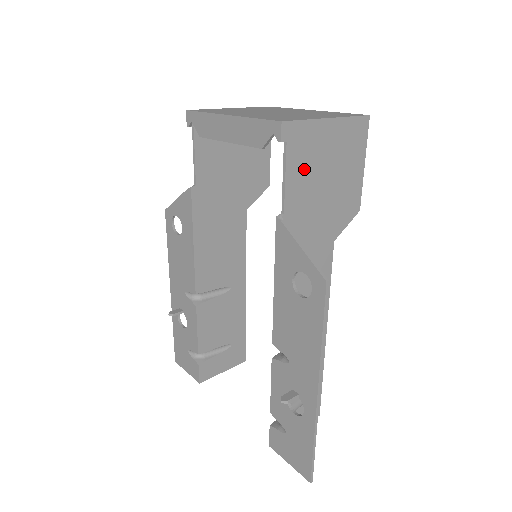
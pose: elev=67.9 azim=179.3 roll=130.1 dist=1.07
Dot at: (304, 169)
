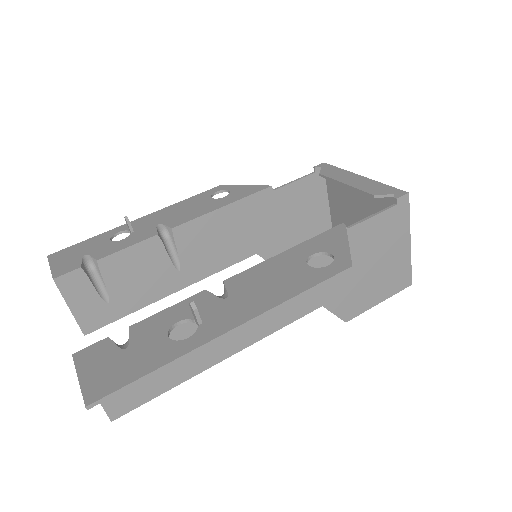
Dot at: (379, 234)
